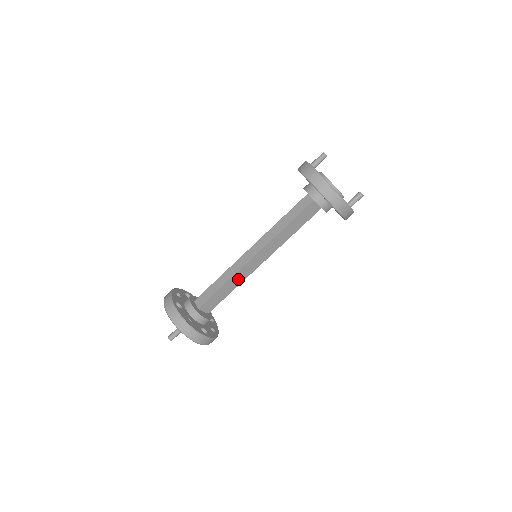
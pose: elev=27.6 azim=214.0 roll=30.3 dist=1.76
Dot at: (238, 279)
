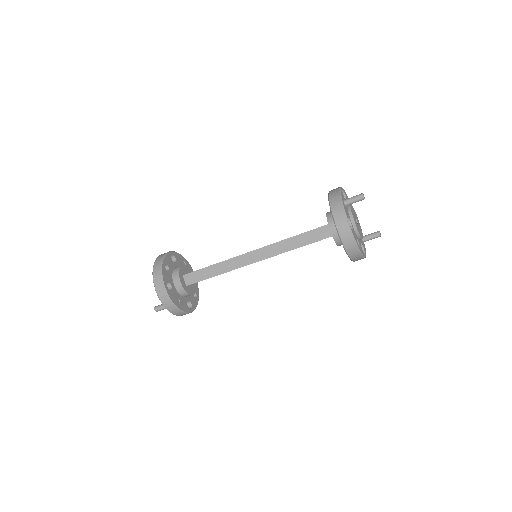
Dot at: occluded
